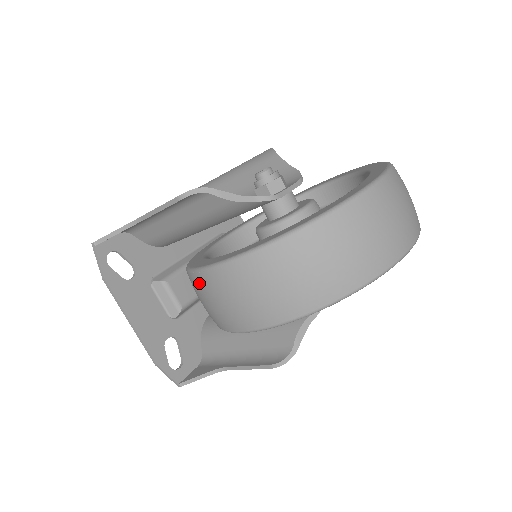
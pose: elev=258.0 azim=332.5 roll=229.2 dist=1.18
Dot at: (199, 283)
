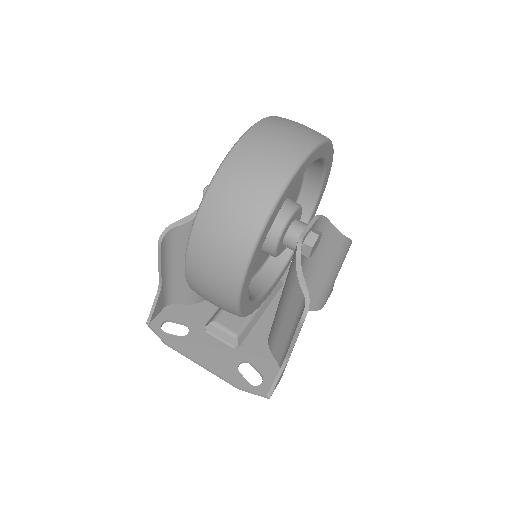
Dot at: (194, 287)
